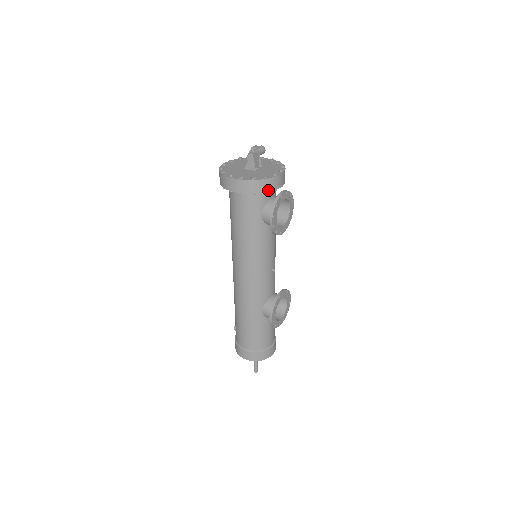
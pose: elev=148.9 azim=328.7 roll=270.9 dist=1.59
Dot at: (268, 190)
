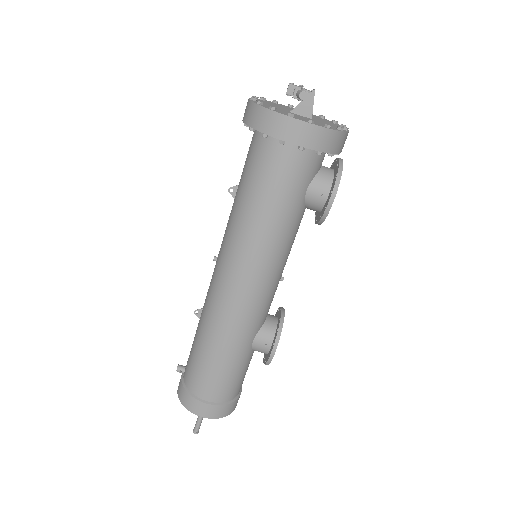
Dot at: (337, 150)
